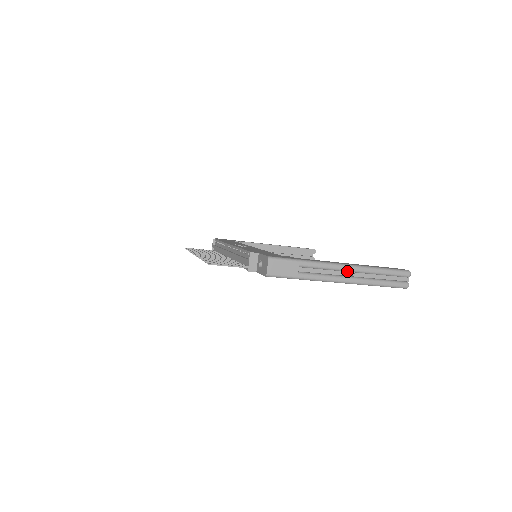
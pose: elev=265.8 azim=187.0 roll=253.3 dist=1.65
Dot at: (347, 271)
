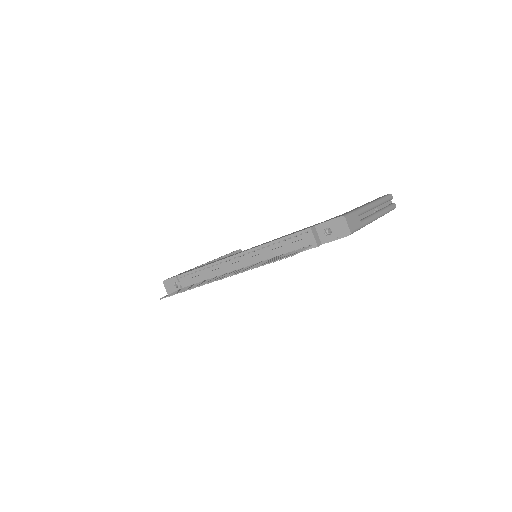
Dot at: (373, 208)
